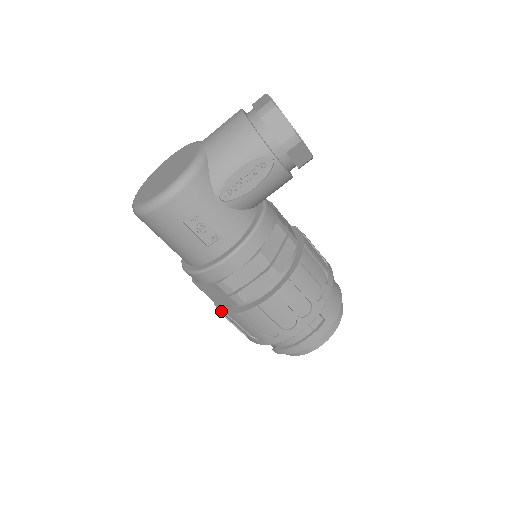
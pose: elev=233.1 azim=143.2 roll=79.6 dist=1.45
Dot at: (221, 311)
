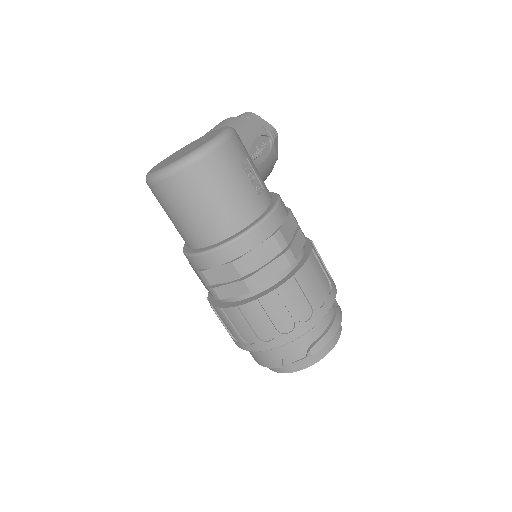
Dot at: (267, 293)
